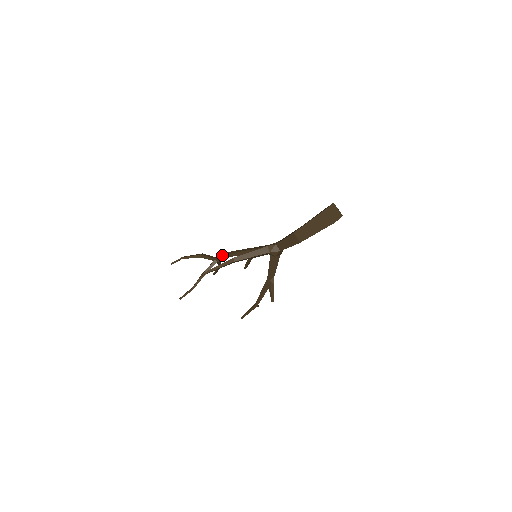
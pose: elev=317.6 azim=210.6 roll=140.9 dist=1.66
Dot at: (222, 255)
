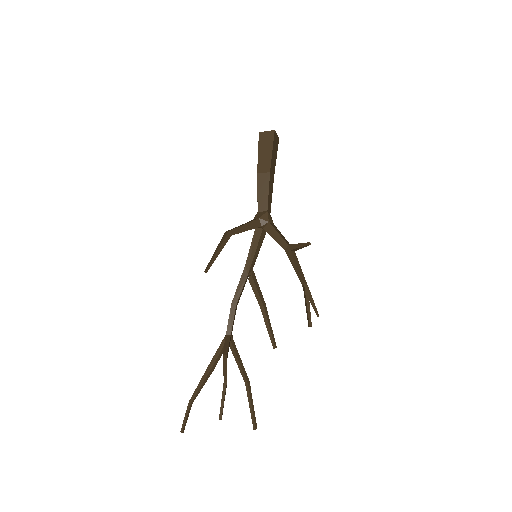
Dot at: (228, 319)
